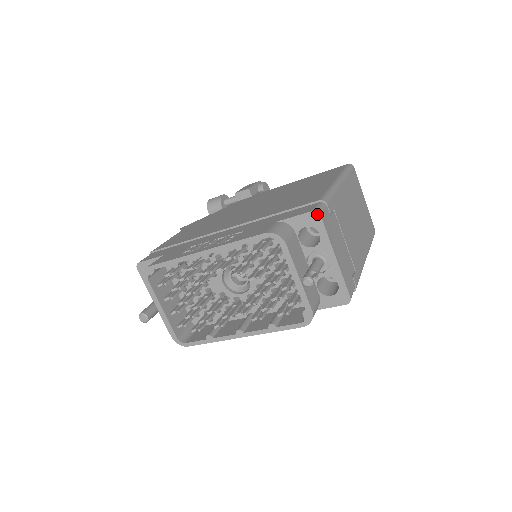
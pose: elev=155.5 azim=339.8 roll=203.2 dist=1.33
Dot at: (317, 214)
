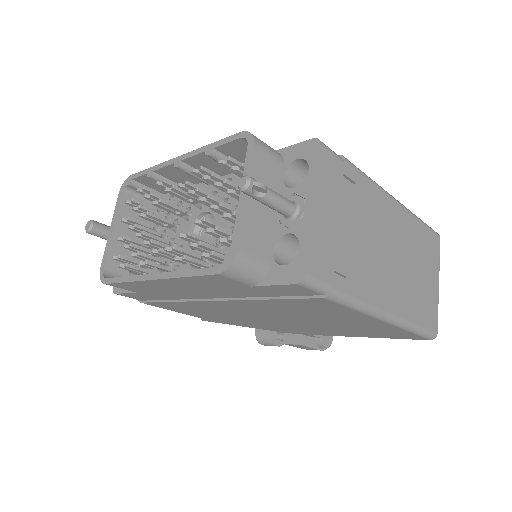
Dot at: (317, 142)
